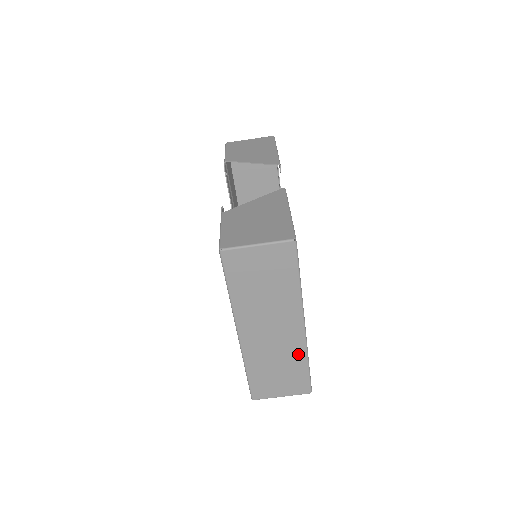
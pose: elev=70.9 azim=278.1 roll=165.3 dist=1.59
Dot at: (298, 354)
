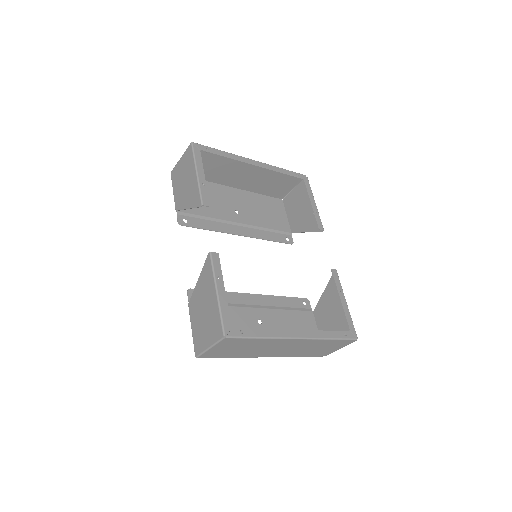
Dot at: (317, 342)
